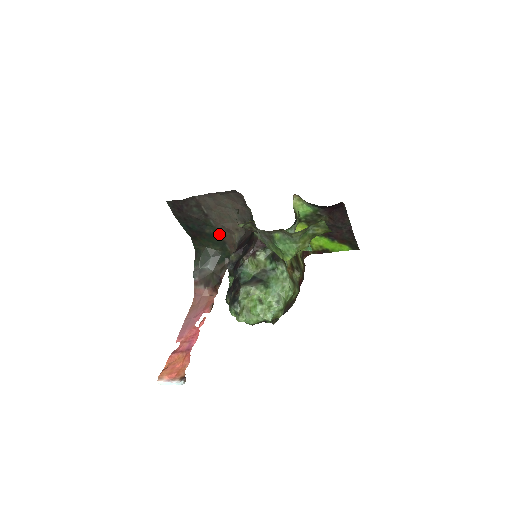
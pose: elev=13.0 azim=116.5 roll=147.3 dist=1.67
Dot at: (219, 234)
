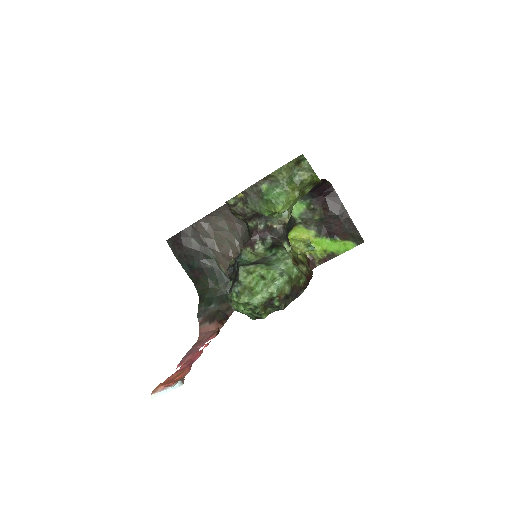
Dot at: (221, 267)
